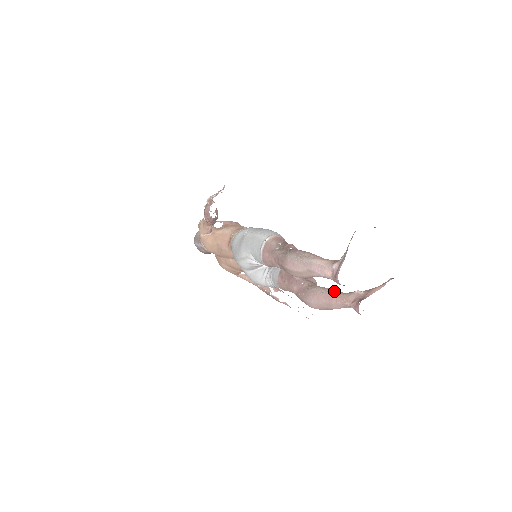
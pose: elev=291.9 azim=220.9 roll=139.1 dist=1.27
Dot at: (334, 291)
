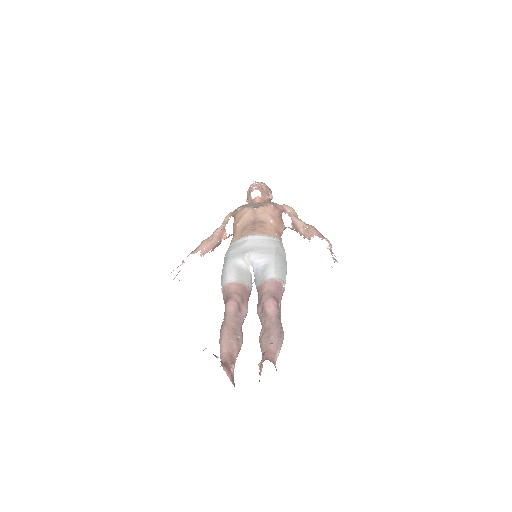
Dot at: (261, 350)
